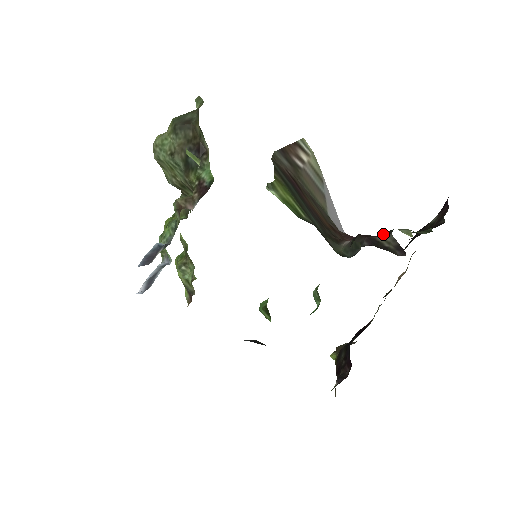
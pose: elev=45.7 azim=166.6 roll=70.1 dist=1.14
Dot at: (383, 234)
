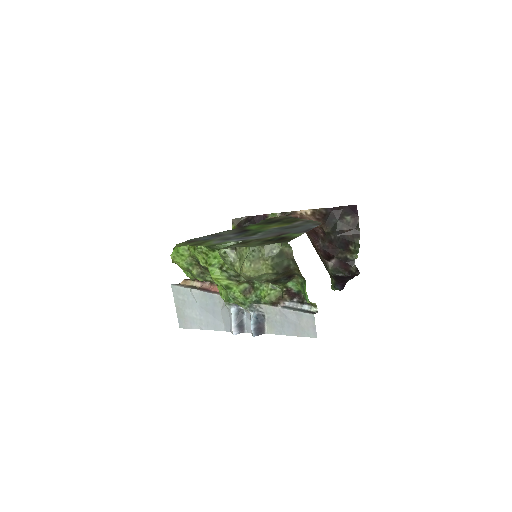
Dot at: (350, 263)
